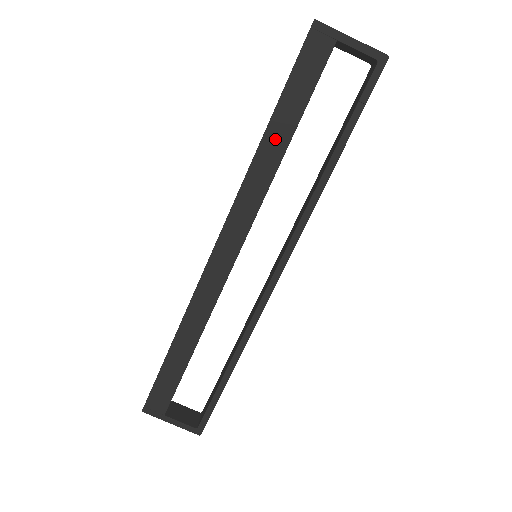
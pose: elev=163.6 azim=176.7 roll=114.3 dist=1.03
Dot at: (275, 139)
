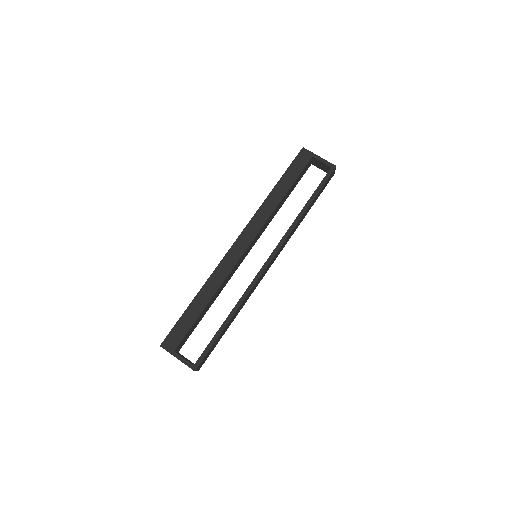
Dot at: (277, 194)
